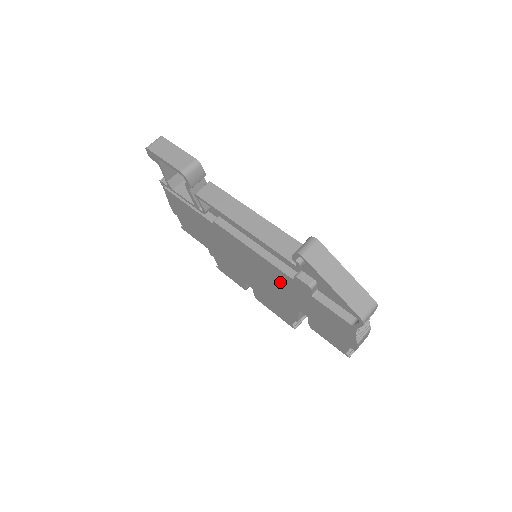
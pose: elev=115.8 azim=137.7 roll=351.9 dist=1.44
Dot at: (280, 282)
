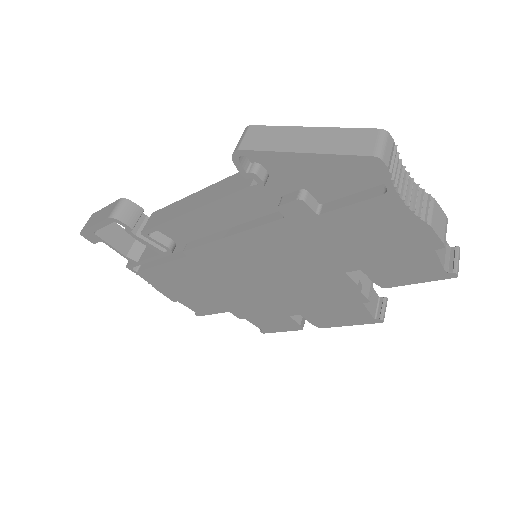
Dot at: (288, 249)
